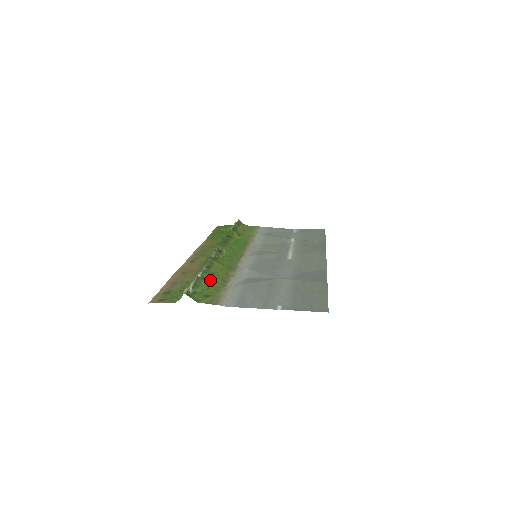
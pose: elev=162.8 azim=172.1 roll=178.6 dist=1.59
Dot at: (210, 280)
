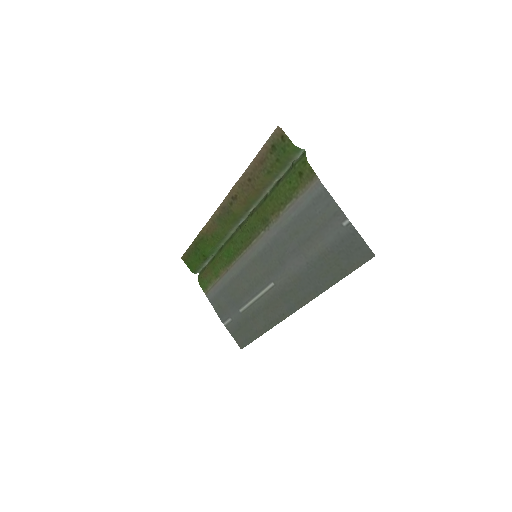
Dot at: (279, 191)
